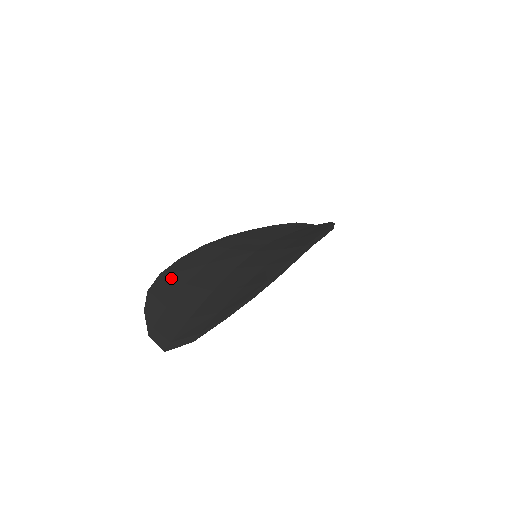
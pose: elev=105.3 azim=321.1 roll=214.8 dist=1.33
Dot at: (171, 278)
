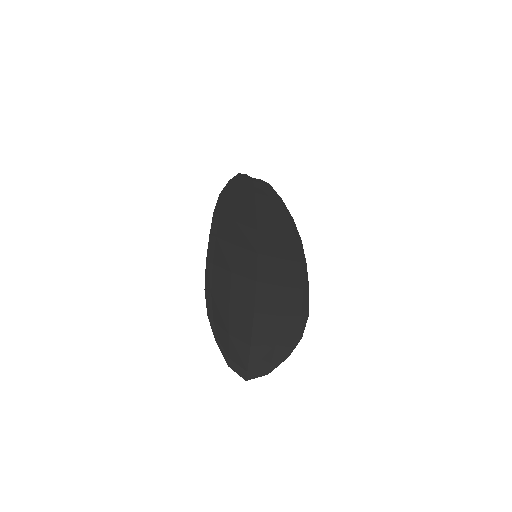
Dot at: (217, 297)
